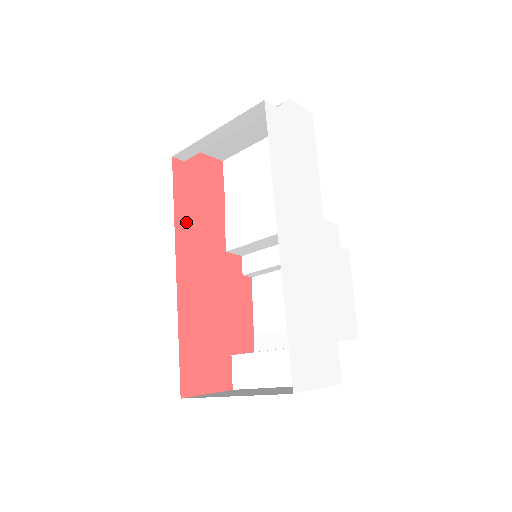
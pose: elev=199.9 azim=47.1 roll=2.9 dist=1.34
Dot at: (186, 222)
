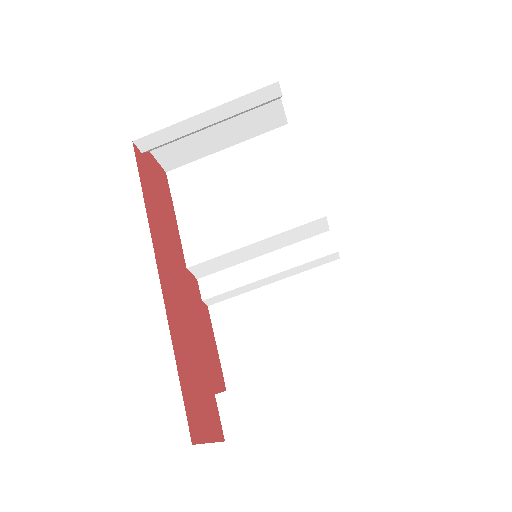
Dot at: (154, 218)
